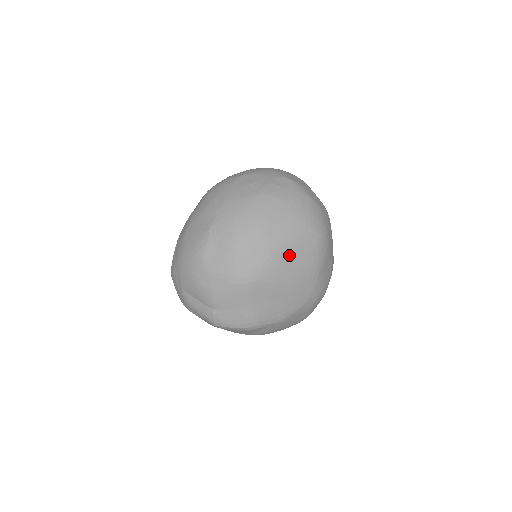
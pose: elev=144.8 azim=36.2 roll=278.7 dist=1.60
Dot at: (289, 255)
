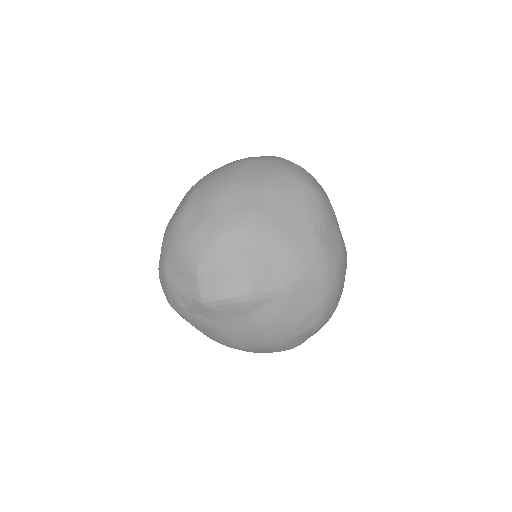
Dot at: (277, 202)
